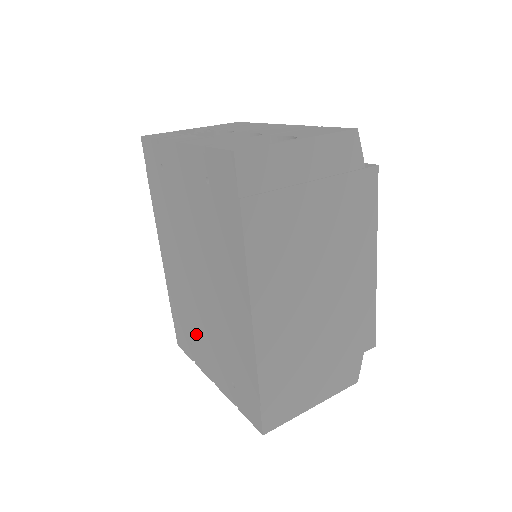
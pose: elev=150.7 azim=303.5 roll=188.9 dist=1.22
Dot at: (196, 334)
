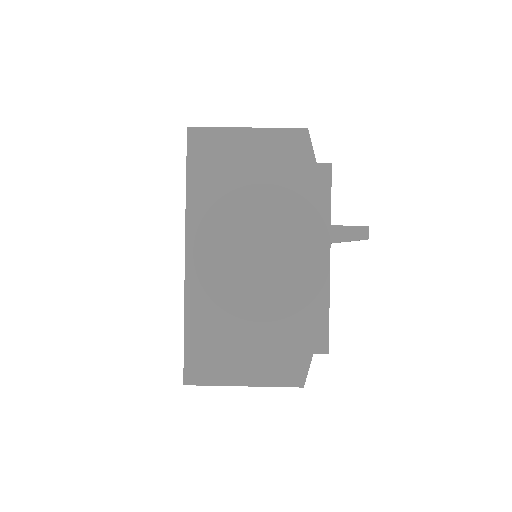
Dot at: occluded
